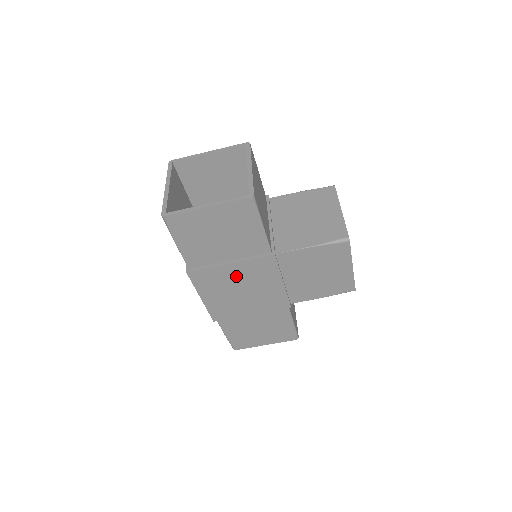
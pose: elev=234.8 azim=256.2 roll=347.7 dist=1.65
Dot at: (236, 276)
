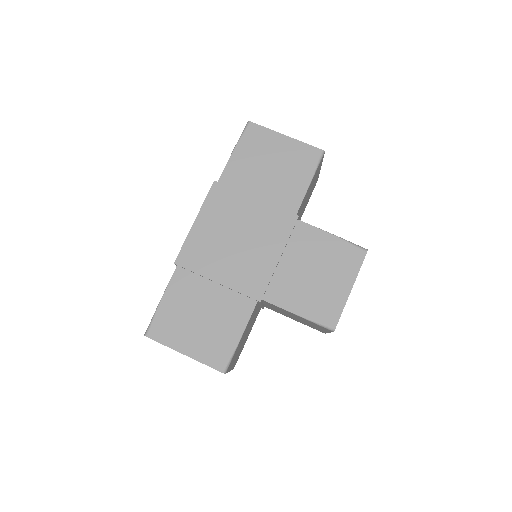
Dot at: (248, 217)
